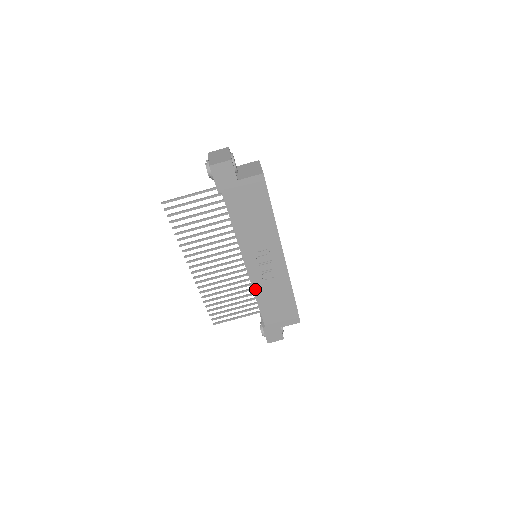
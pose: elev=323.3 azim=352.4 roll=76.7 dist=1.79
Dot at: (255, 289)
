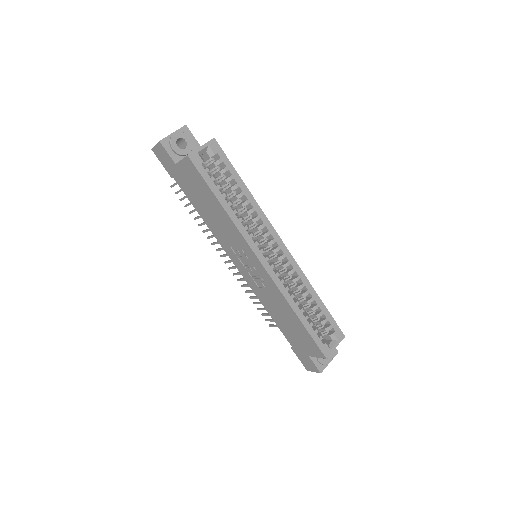
Dot at: (258, 296)
